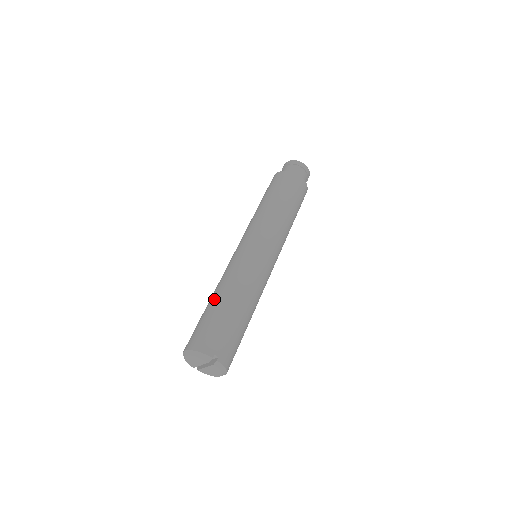
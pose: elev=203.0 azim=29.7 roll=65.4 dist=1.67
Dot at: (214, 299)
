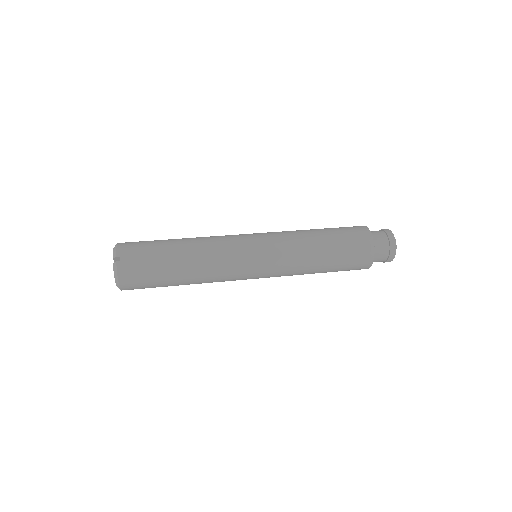
Dot at: occluded
